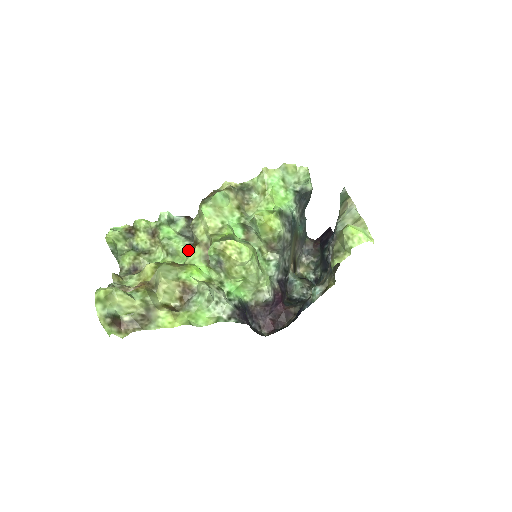
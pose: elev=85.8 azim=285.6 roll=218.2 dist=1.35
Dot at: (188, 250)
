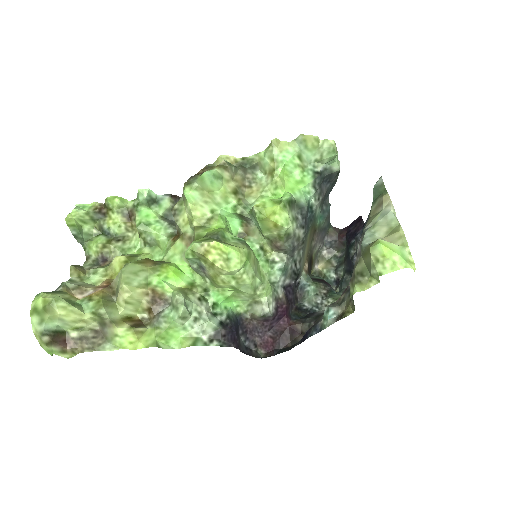
Dot at: (169, 242)
